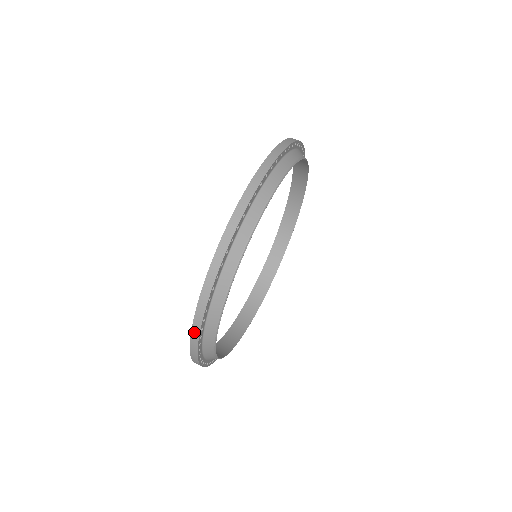
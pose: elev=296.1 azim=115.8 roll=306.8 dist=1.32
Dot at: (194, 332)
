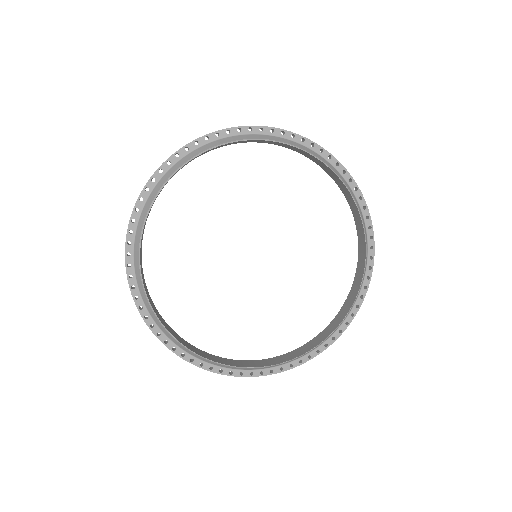
Dot at: (126, 246)
